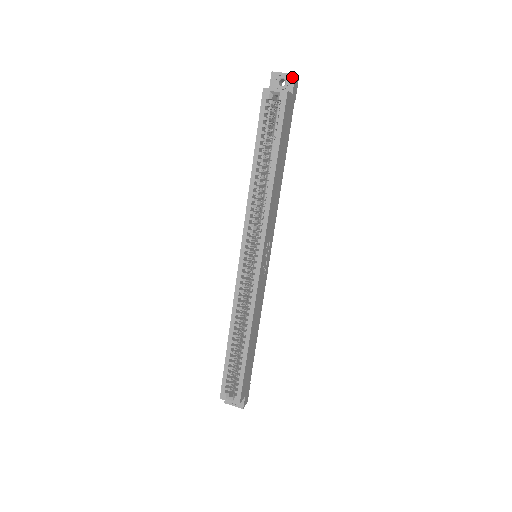
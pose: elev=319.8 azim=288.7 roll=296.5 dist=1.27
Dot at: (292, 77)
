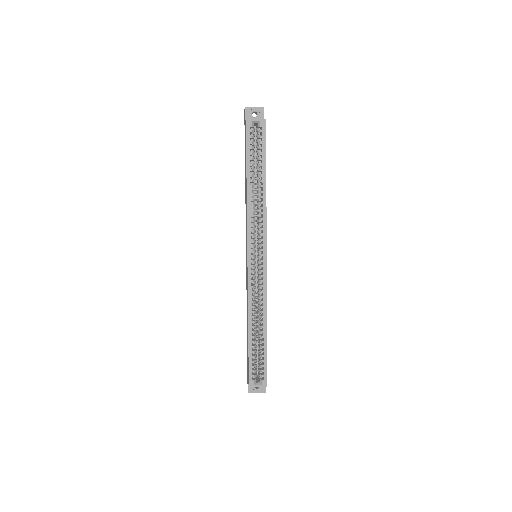
Dot at: (262, 109)
